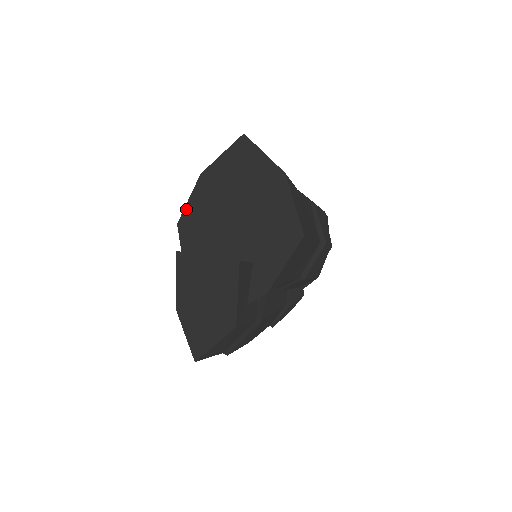
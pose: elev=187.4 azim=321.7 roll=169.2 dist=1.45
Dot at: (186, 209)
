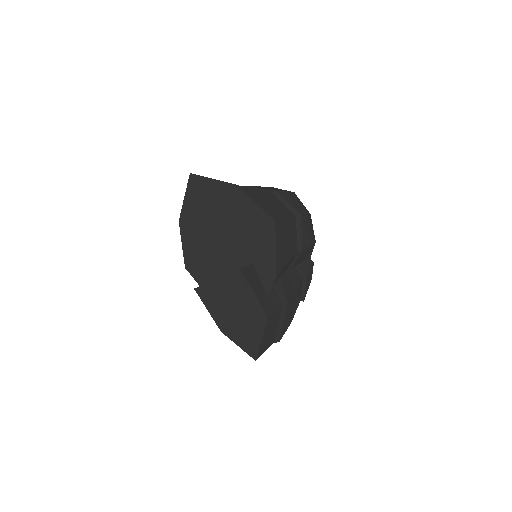
Dot at: (184, 253)
